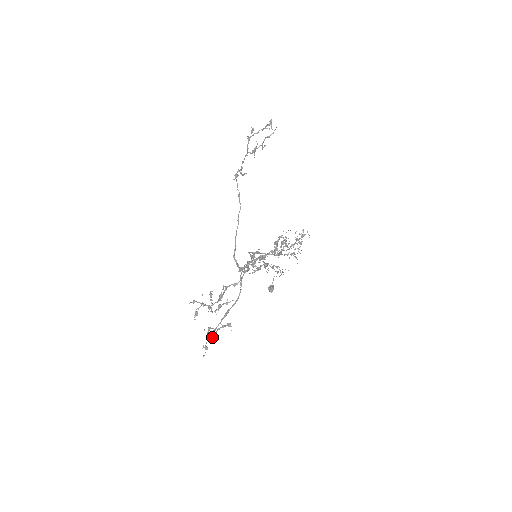
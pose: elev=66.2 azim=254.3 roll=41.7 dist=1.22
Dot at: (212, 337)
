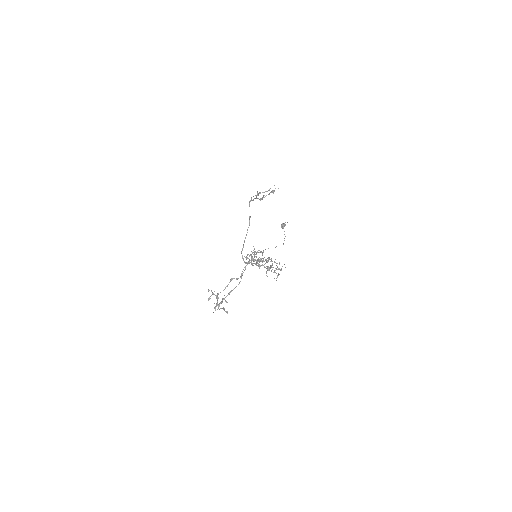
Dot at: occluded
